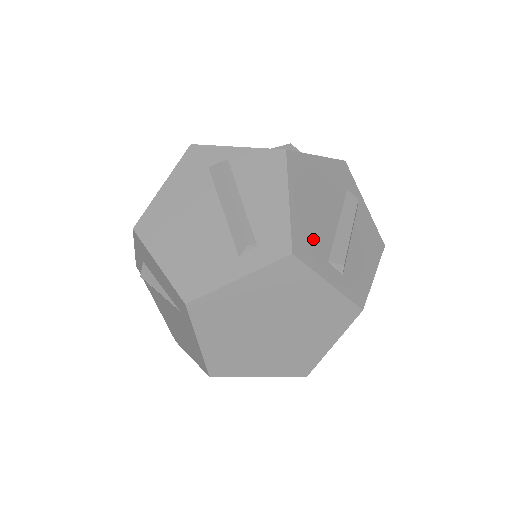
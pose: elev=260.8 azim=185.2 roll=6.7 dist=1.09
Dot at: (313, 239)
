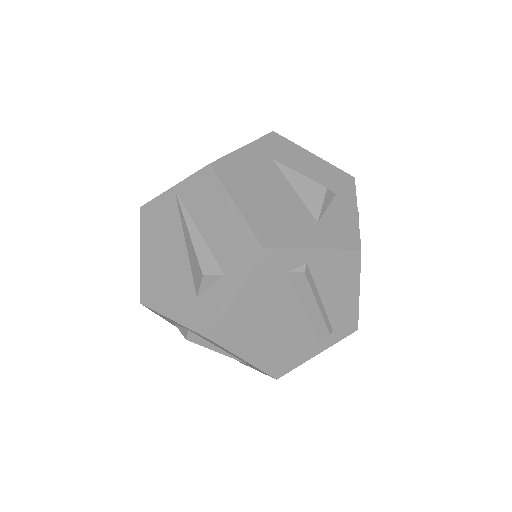
Dot at: occluded
